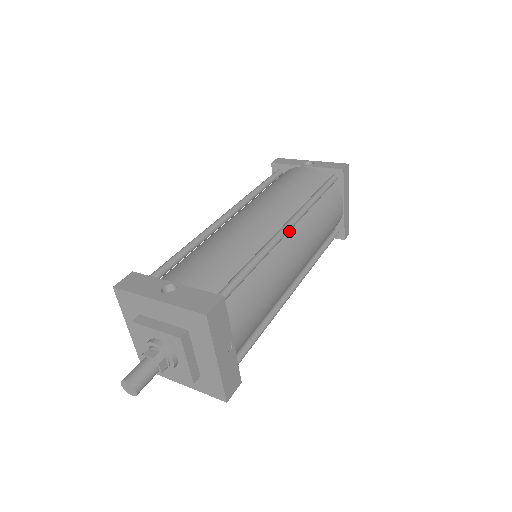
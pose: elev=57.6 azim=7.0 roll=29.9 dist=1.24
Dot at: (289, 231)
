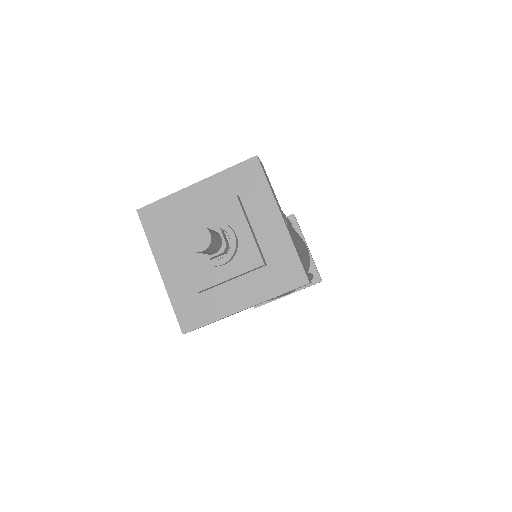
Dot at: occluded
